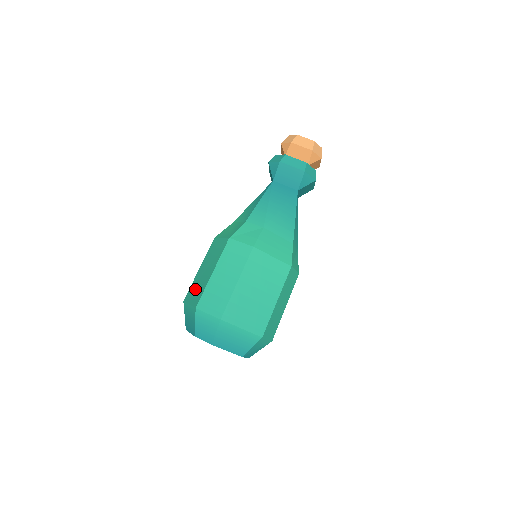
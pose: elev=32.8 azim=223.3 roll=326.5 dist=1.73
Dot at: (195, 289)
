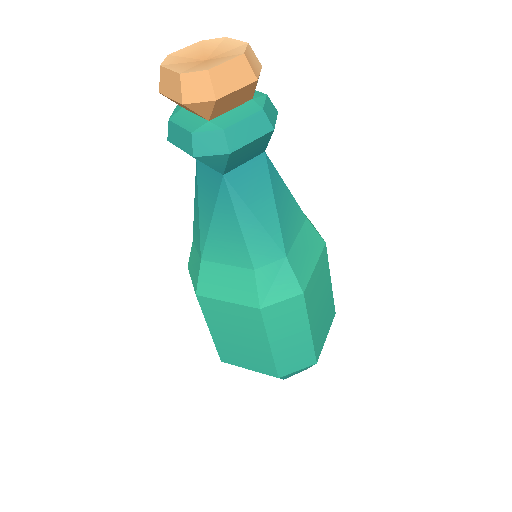
Dot at: occluded
